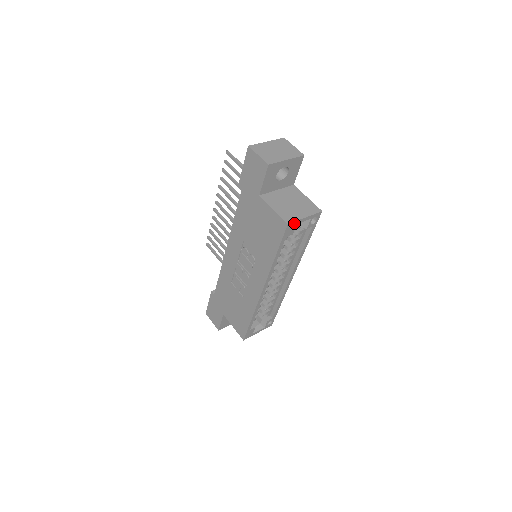
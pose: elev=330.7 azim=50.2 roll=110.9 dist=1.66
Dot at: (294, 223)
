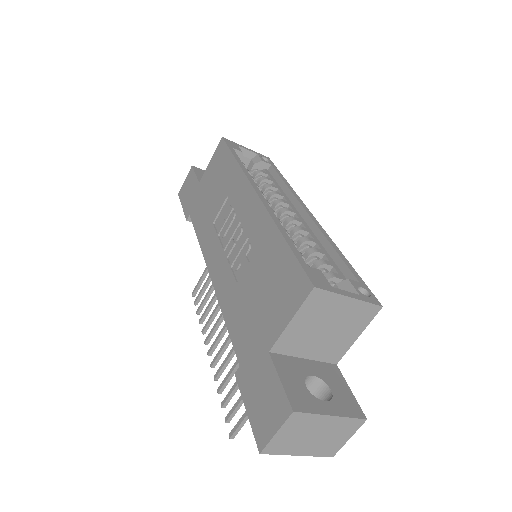
Dot at: (233, 143)
